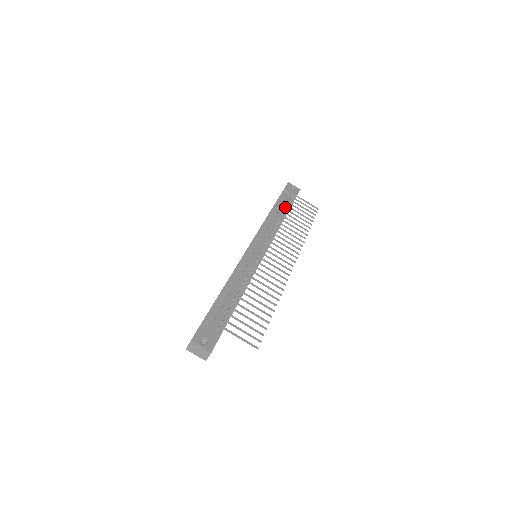
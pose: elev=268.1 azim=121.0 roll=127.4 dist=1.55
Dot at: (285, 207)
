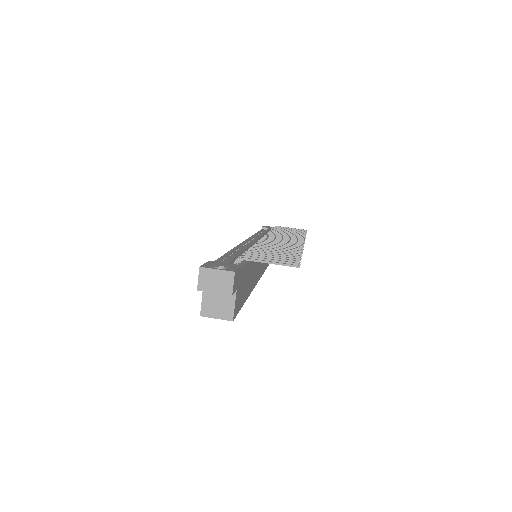
Dot at: occluded
